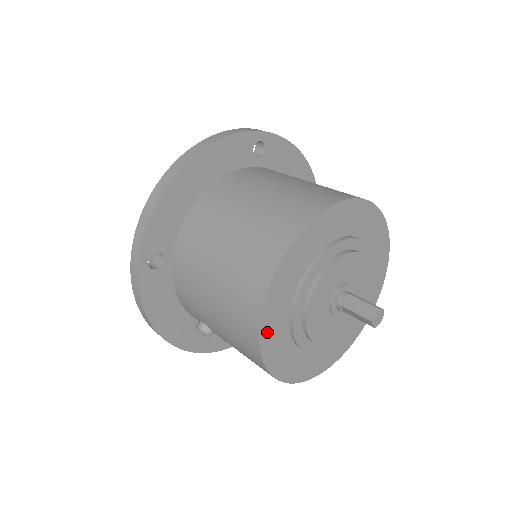
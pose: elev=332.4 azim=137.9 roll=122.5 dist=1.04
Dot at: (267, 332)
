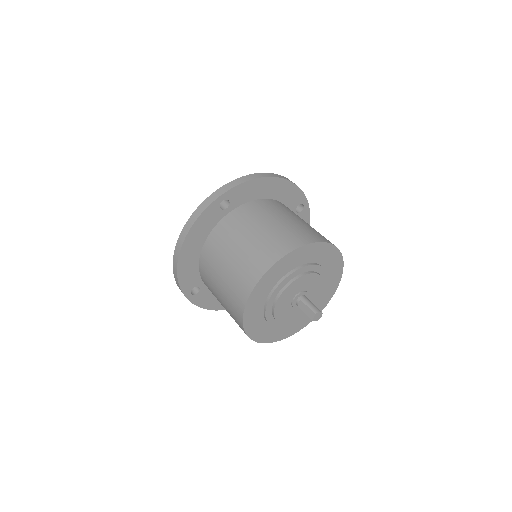
Dot at: (257, 336)
